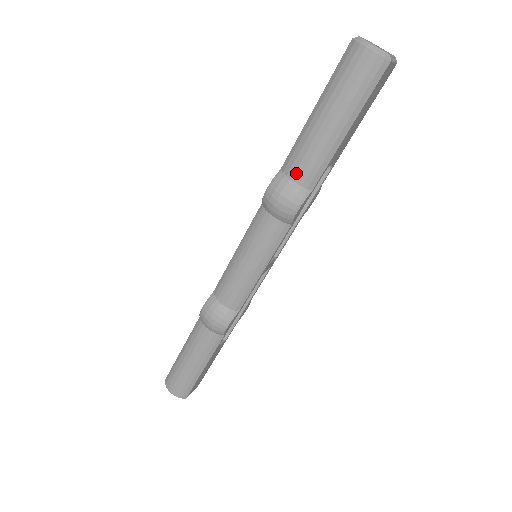
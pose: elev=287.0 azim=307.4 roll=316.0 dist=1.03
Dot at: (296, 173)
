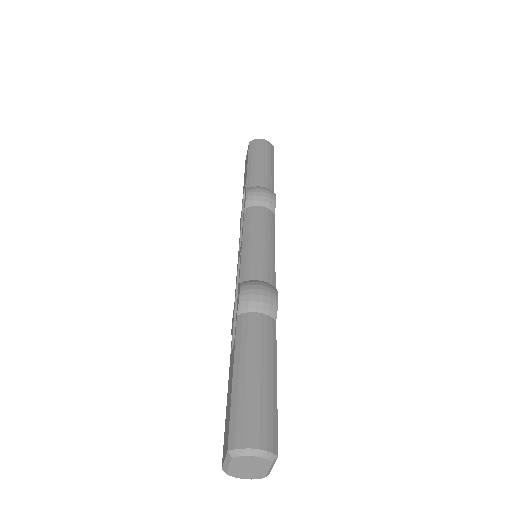
Dot at: occluded
